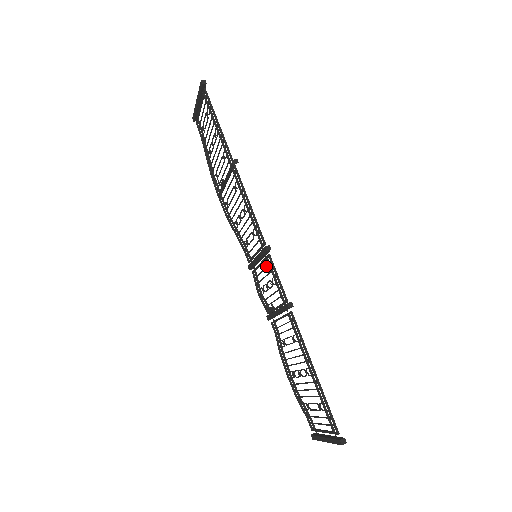
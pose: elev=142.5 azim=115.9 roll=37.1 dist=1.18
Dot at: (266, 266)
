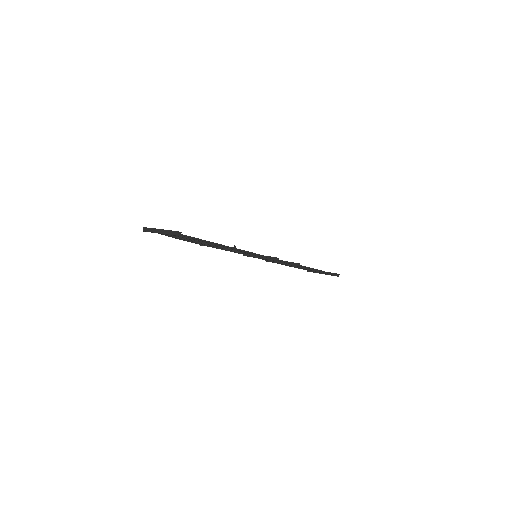
Dot at: occluded
